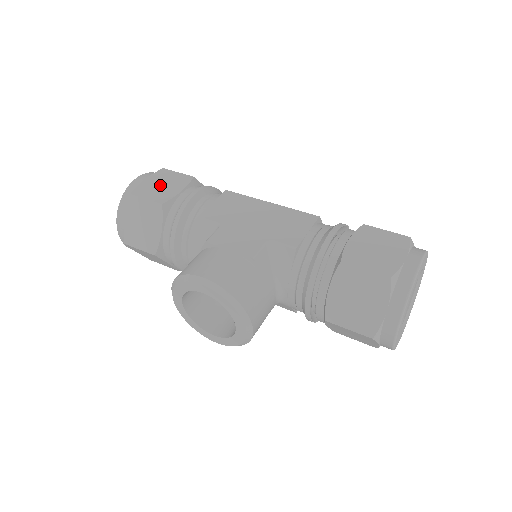
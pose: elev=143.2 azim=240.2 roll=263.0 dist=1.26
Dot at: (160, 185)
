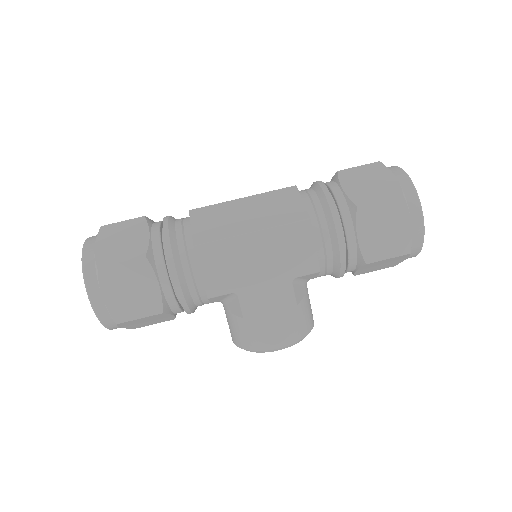
Dot at: (129, 293)
